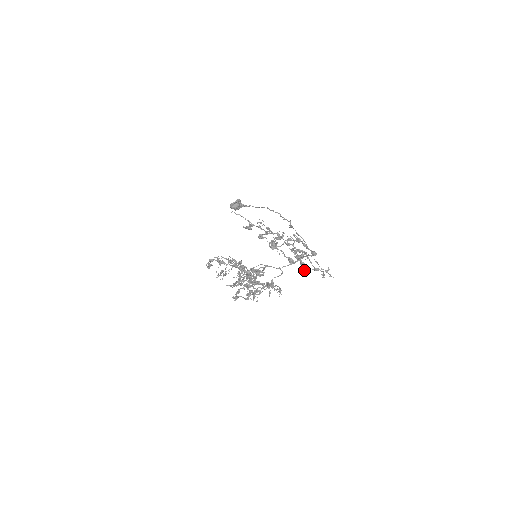
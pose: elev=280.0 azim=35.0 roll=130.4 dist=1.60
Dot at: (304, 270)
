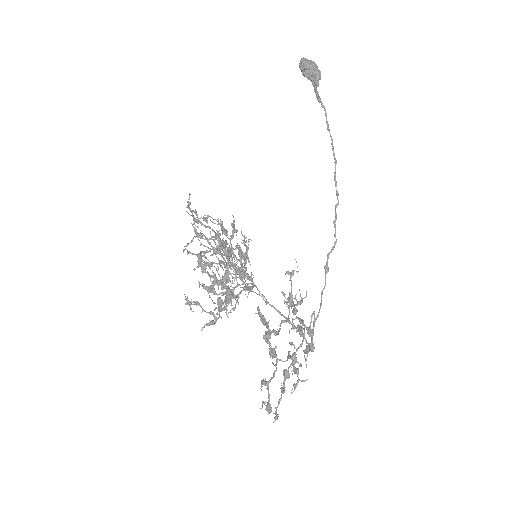
Dot at: occluded
